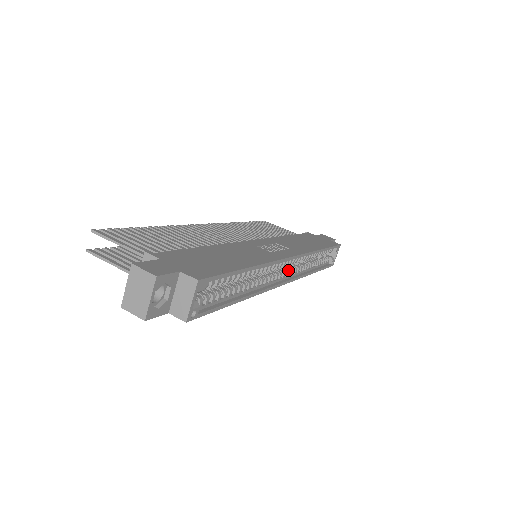
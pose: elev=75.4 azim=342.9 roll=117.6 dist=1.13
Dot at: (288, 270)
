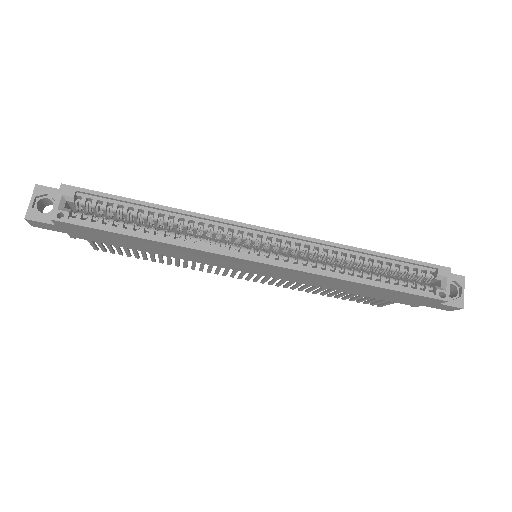
Dot at: (278, 255)
